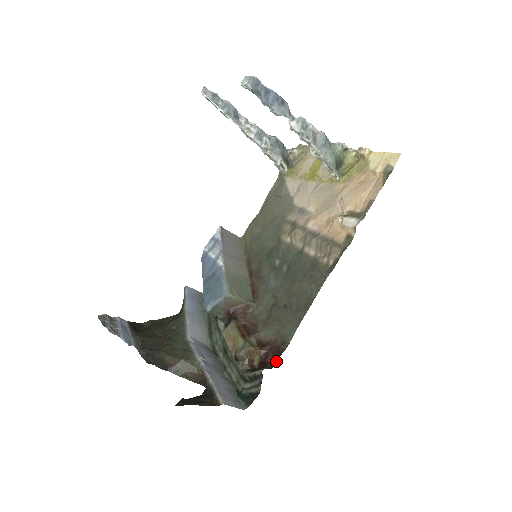
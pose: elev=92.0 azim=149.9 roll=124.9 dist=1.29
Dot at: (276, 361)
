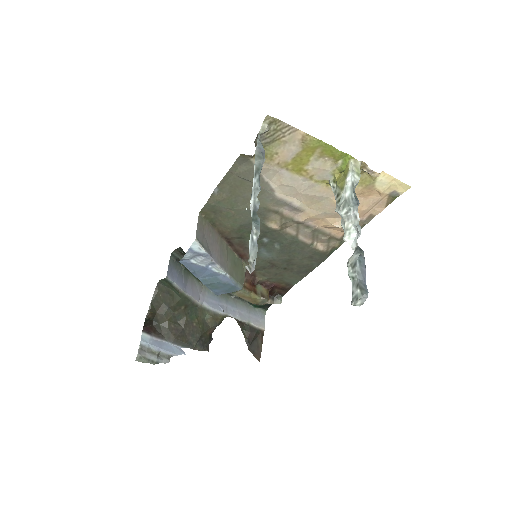
Dot at: occluded
